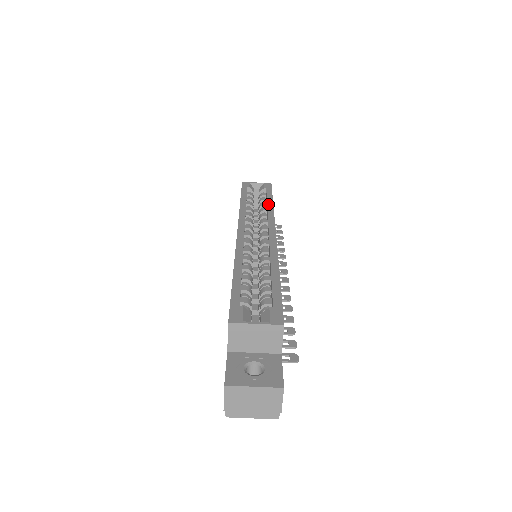
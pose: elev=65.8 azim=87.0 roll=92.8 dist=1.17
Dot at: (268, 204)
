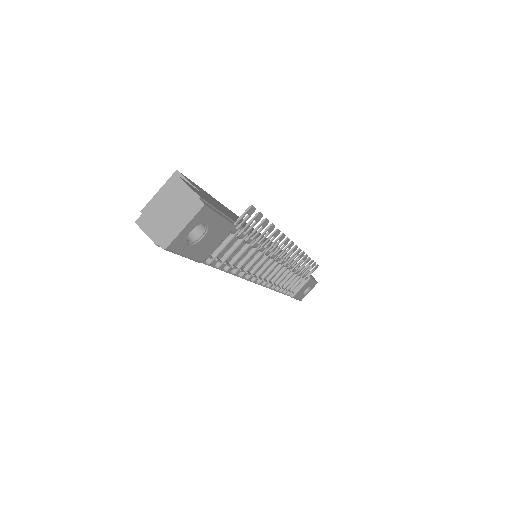
Dot at: occluded
